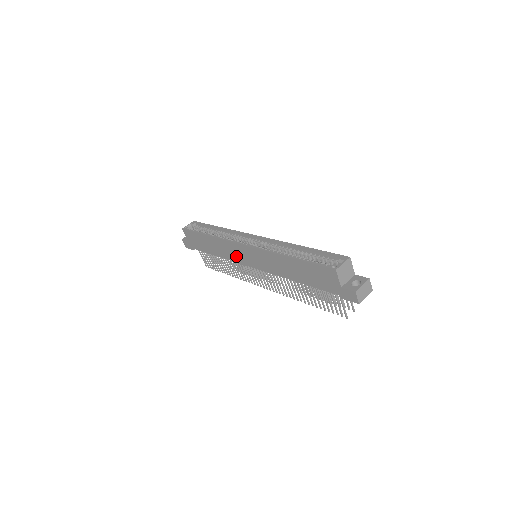
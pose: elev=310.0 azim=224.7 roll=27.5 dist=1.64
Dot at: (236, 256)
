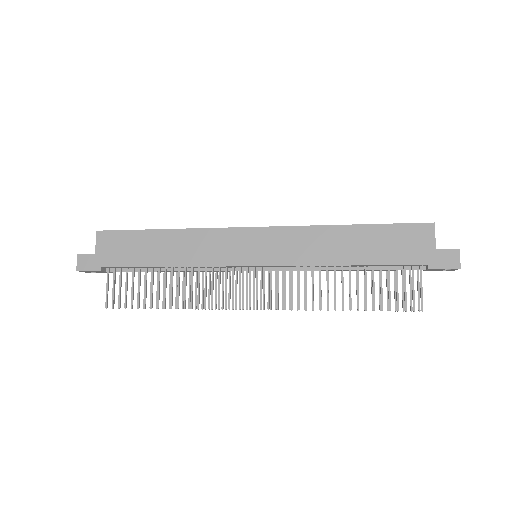
Dot at: (223, 253)
